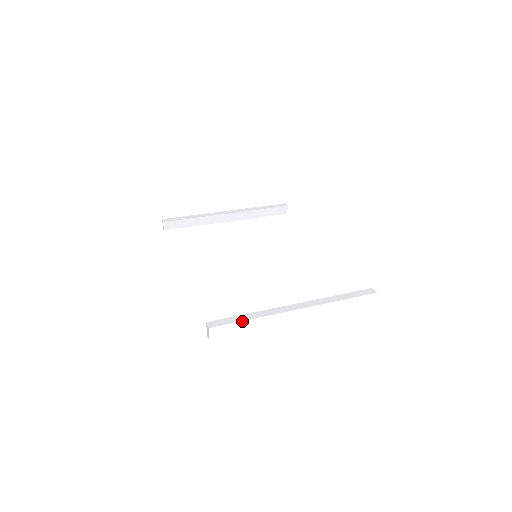
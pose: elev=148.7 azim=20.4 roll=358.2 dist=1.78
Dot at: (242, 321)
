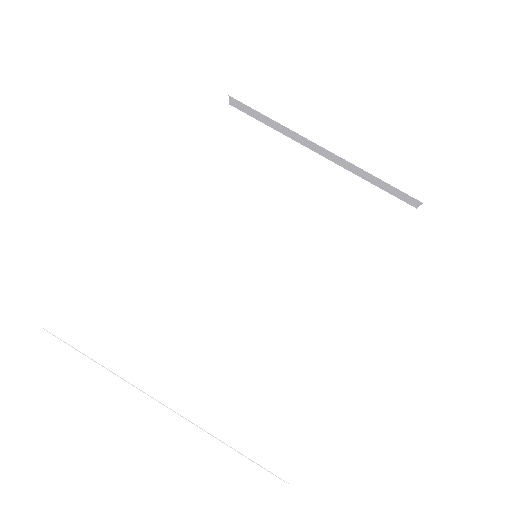
Dot at: (83, 353)
